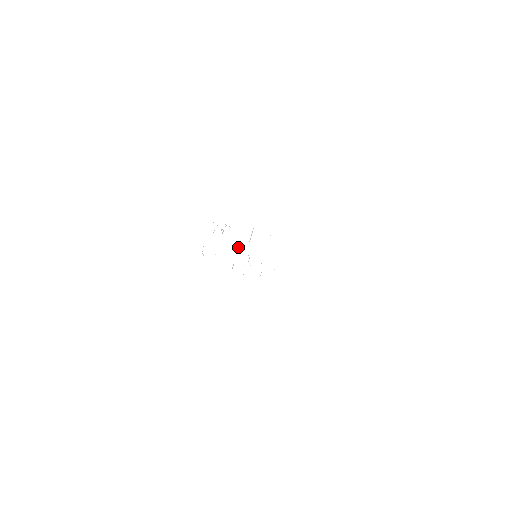
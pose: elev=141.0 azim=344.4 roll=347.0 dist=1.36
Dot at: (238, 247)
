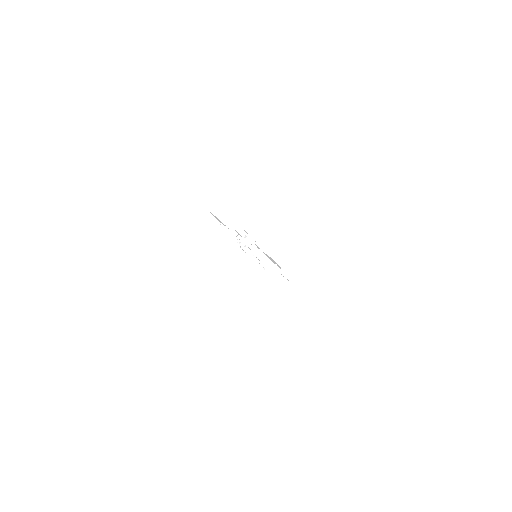
Dot at: occluded
